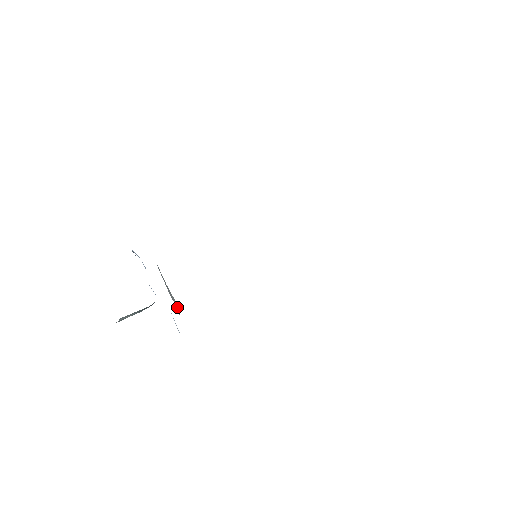
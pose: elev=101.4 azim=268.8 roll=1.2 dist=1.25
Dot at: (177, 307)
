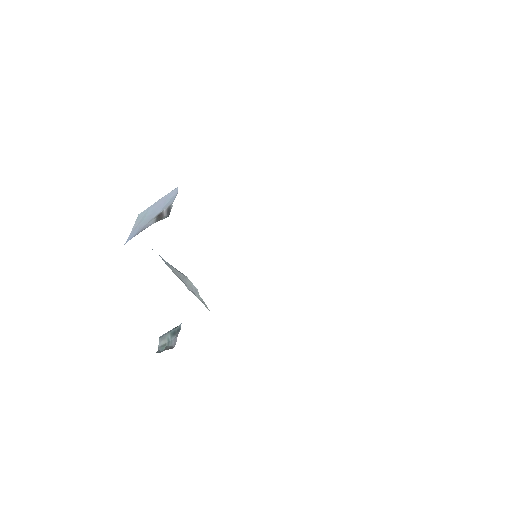
Dot at: (195, 291)
